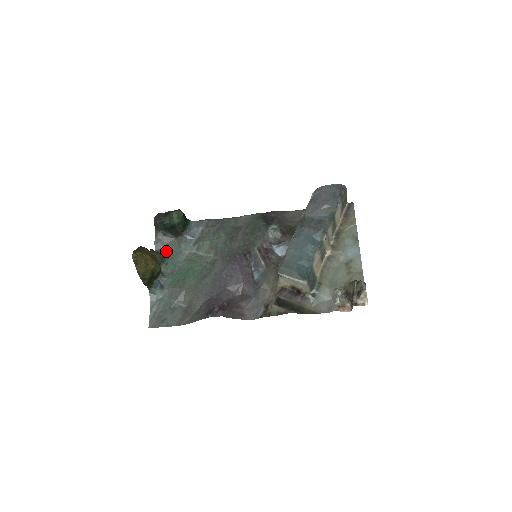
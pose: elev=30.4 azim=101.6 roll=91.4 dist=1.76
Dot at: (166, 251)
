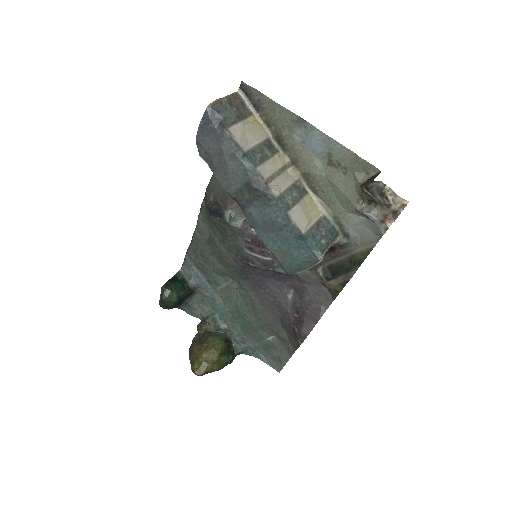
Dot at: (205, 310)
